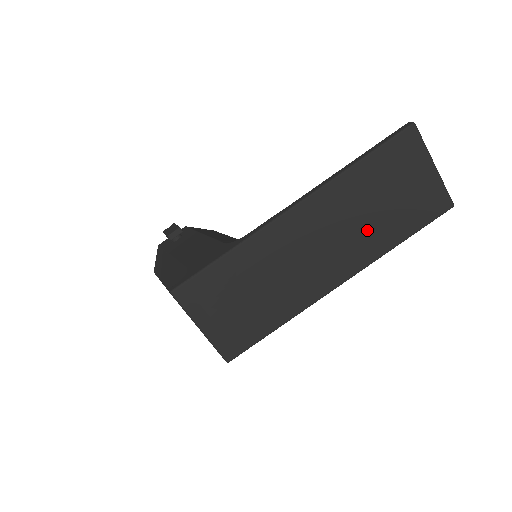
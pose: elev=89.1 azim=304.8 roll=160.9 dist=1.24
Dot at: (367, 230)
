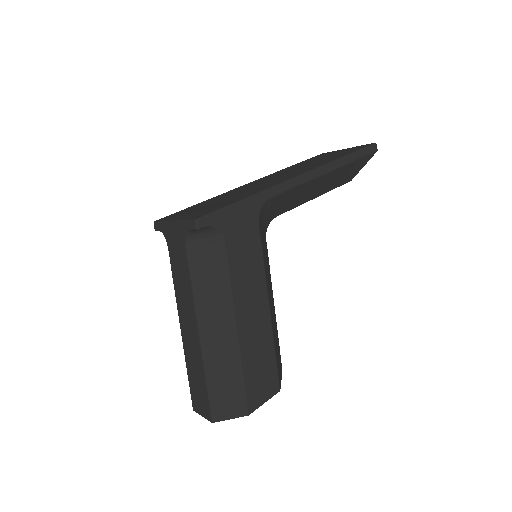
Dot at: occluded
